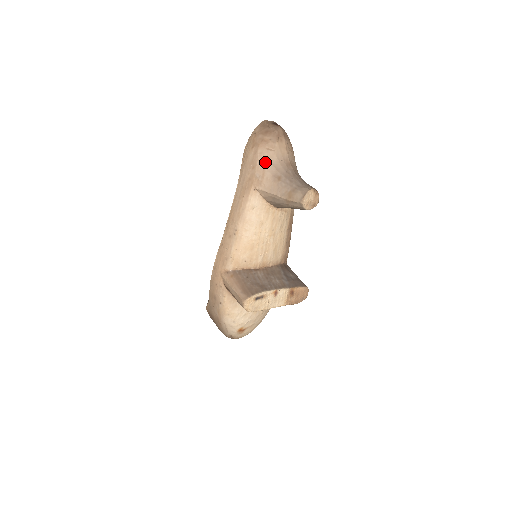
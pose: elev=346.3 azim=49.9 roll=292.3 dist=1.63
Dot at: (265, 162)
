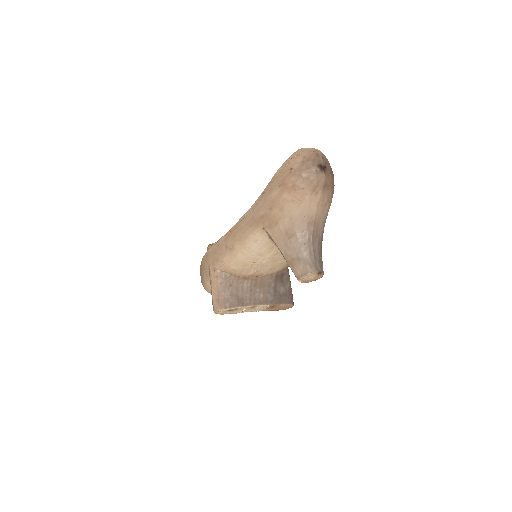
Dot at: (285, 211)
